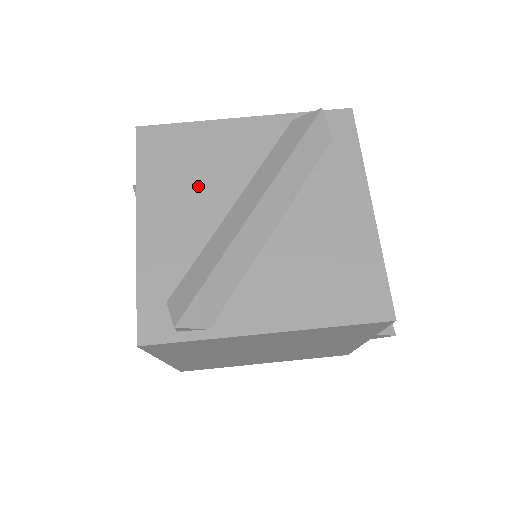
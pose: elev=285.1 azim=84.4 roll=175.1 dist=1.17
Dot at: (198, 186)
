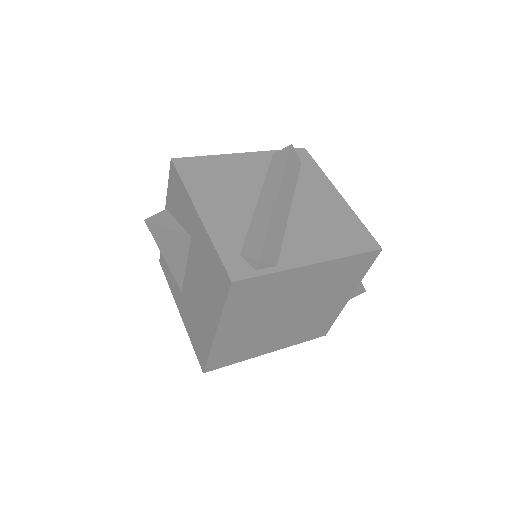
Dot at: (230, 189)
